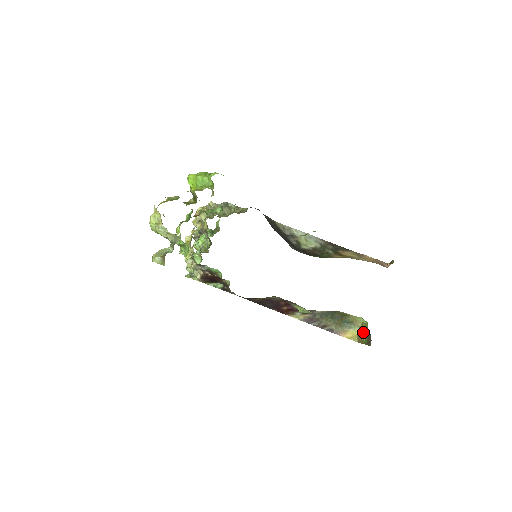
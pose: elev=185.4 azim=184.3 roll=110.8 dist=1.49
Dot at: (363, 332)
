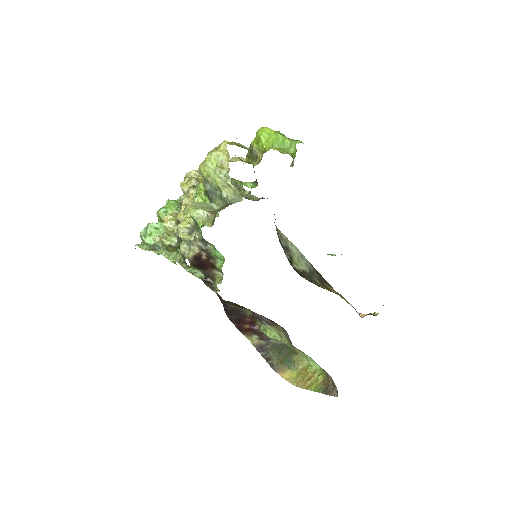
Dot at: (308, 377)
